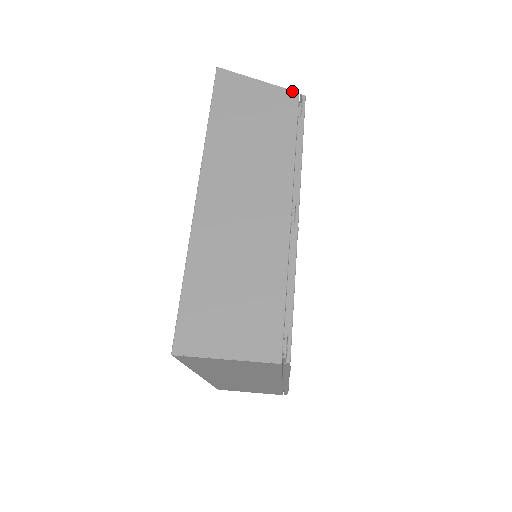
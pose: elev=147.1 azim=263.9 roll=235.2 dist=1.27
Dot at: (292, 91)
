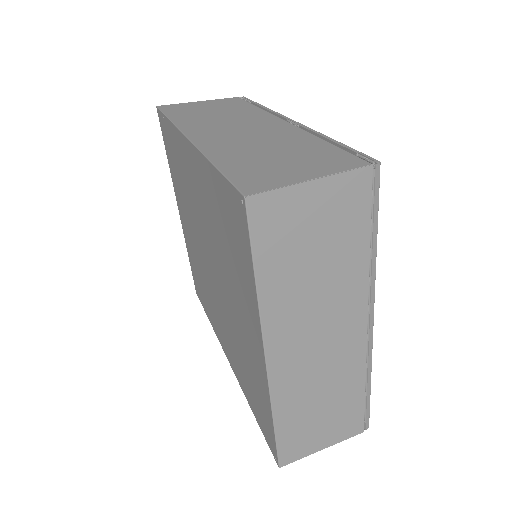
Dot at: (231, 98)
